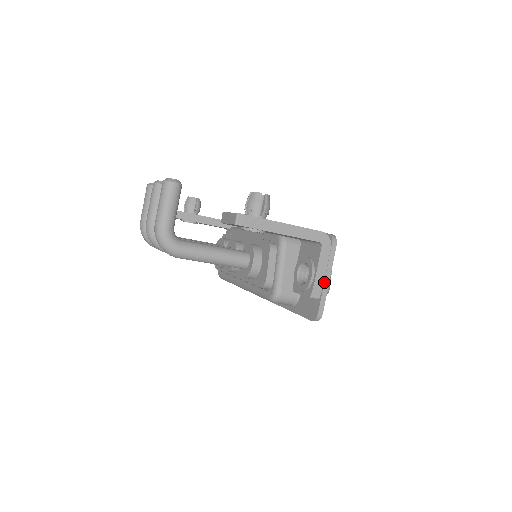
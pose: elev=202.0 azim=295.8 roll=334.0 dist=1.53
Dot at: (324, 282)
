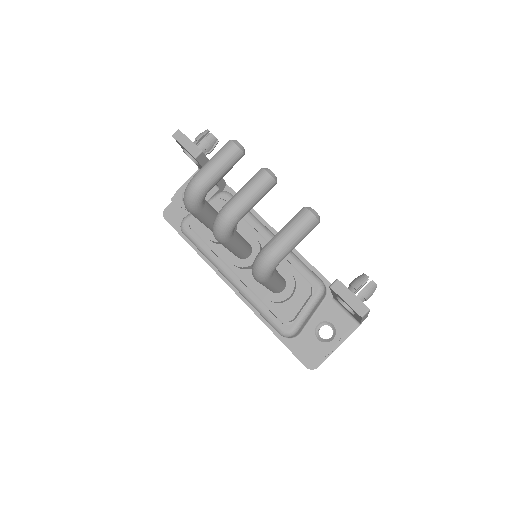
Dot at: occluded
